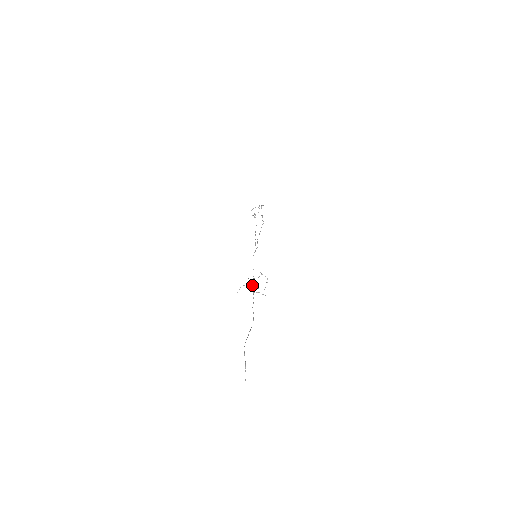
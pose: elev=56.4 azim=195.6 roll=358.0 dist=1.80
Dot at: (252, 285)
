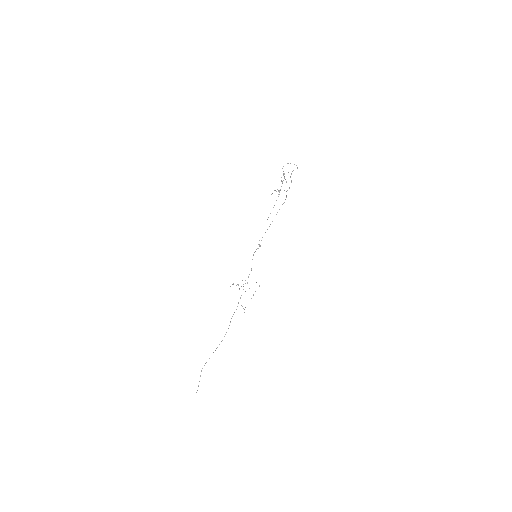
Dot at: occluded
